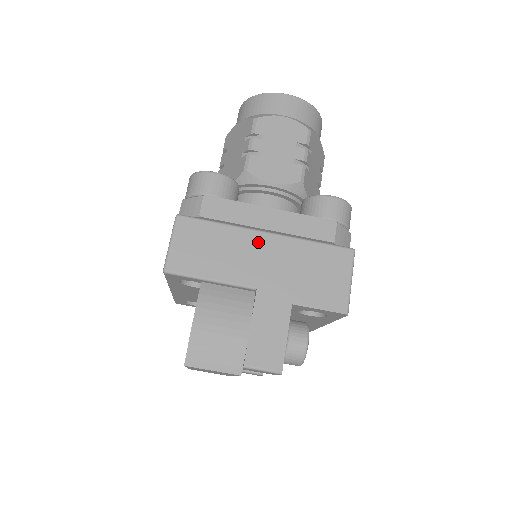
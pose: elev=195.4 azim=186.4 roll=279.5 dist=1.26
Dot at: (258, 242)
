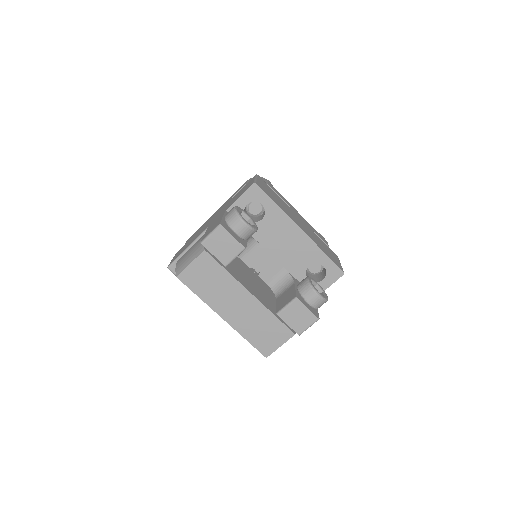
Dot at: (210, 220)
